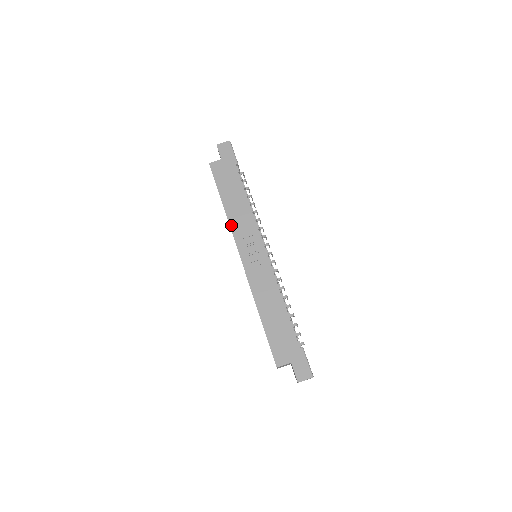
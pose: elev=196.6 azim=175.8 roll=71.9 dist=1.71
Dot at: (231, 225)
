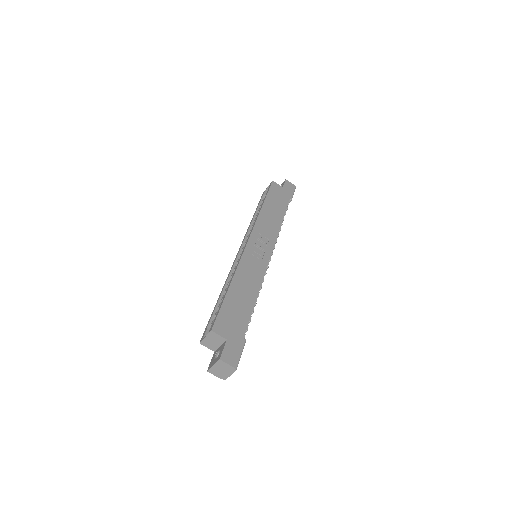
Dot at: (258, 219)
